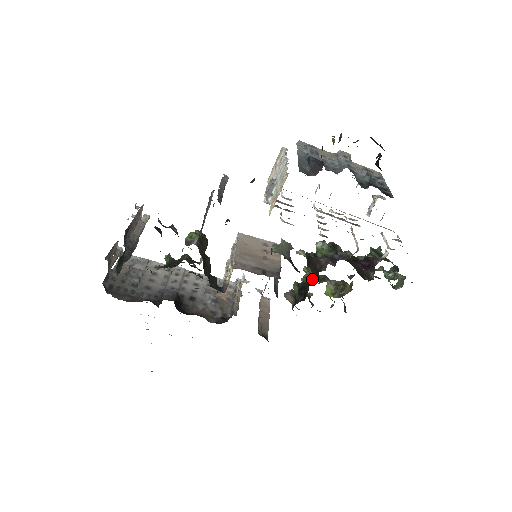
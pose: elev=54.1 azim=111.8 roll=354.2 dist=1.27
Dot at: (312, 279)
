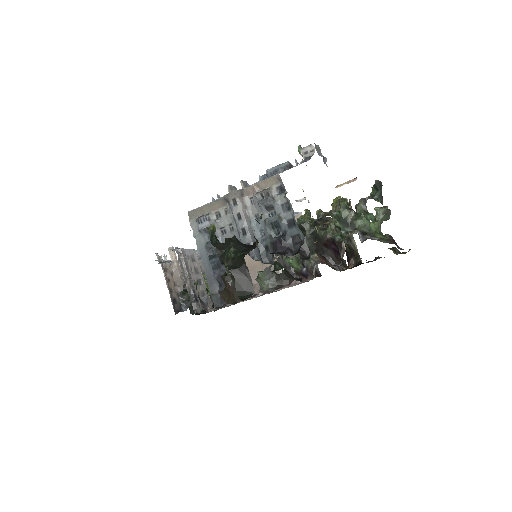
Dot at: occluded
